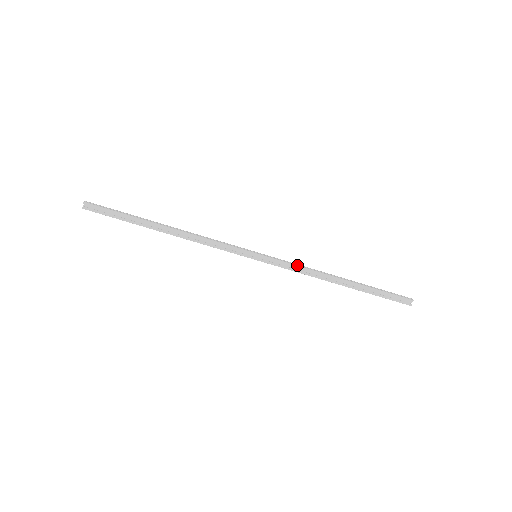
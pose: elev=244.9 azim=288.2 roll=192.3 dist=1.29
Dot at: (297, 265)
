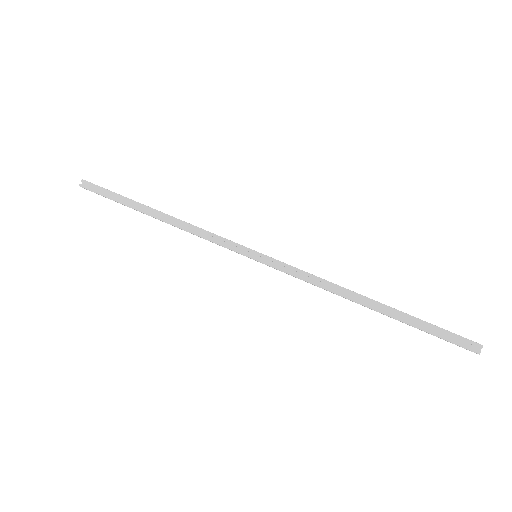
Dot at: (307, 272)
